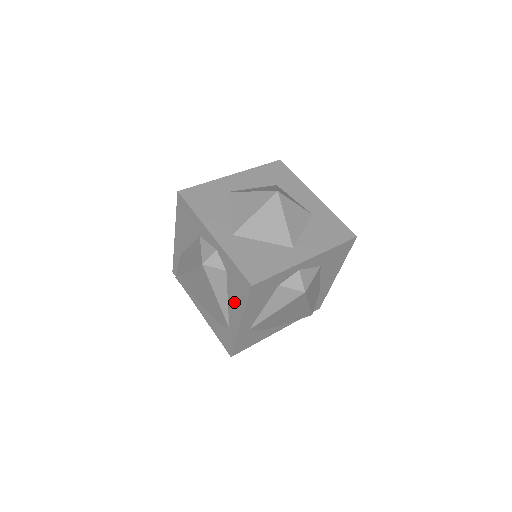
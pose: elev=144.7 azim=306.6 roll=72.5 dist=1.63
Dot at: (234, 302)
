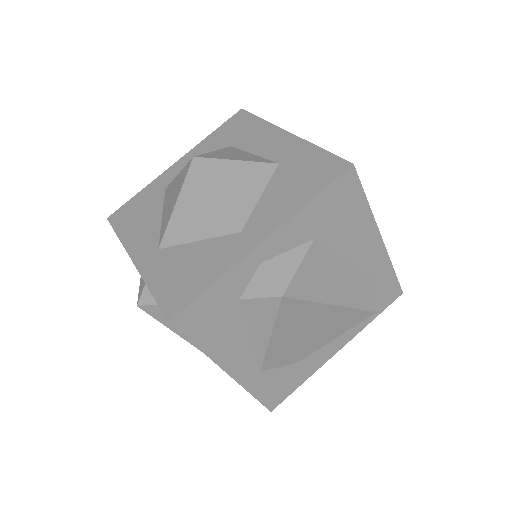
Dot at: occluded
